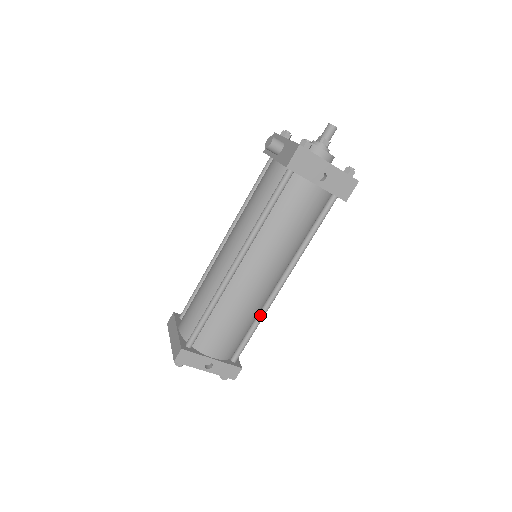
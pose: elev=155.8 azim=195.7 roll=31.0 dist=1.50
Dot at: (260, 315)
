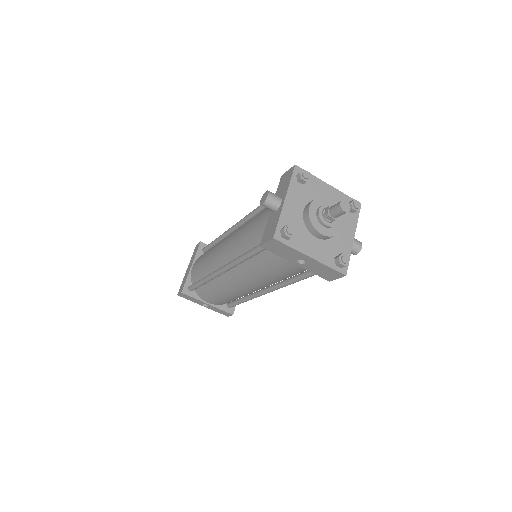
Dot at: (248, 298)
